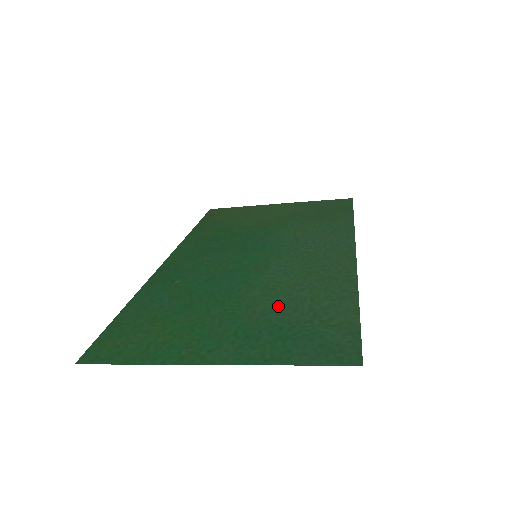
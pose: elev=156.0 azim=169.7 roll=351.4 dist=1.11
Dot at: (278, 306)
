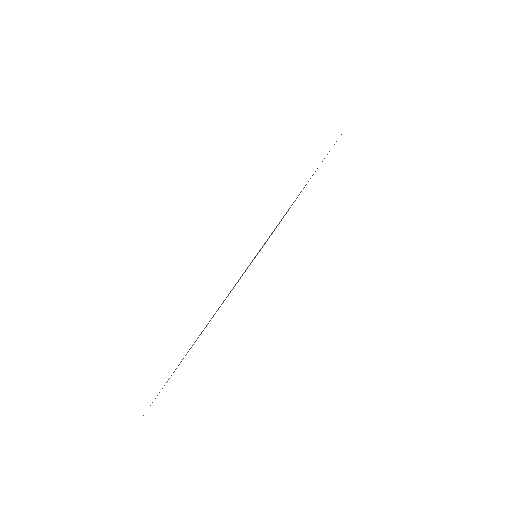
Dot at: occluded
